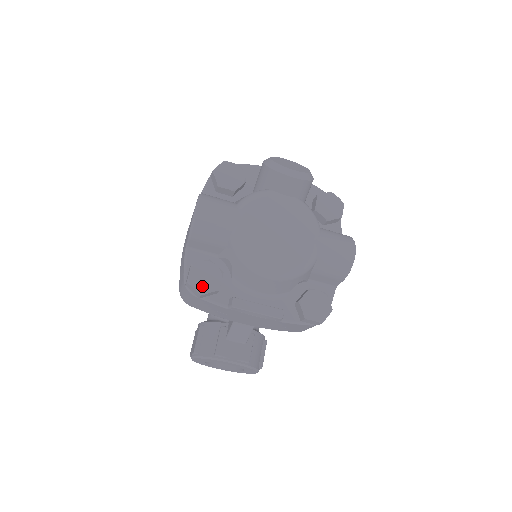
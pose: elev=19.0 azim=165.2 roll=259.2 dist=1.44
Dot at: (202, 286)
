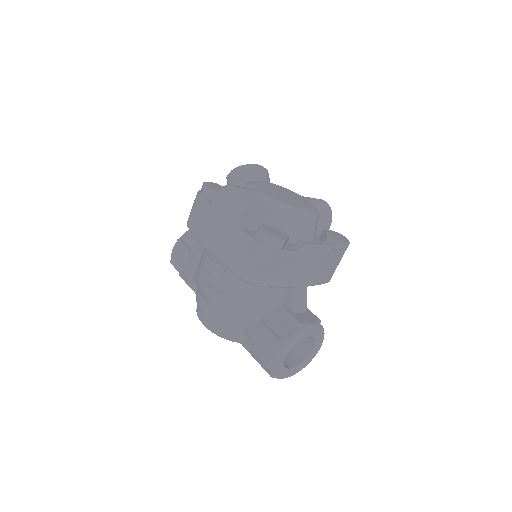
Dot at: (279, 236)
